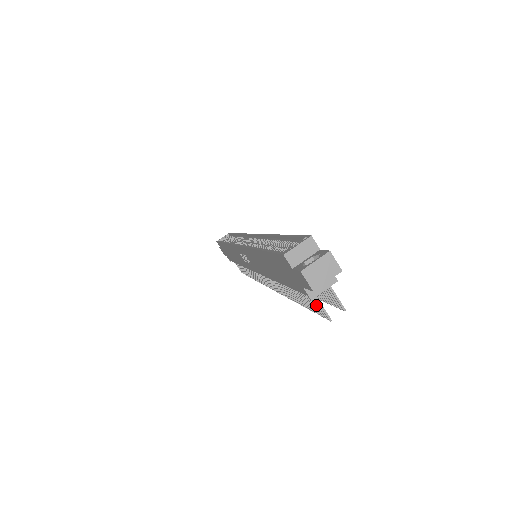
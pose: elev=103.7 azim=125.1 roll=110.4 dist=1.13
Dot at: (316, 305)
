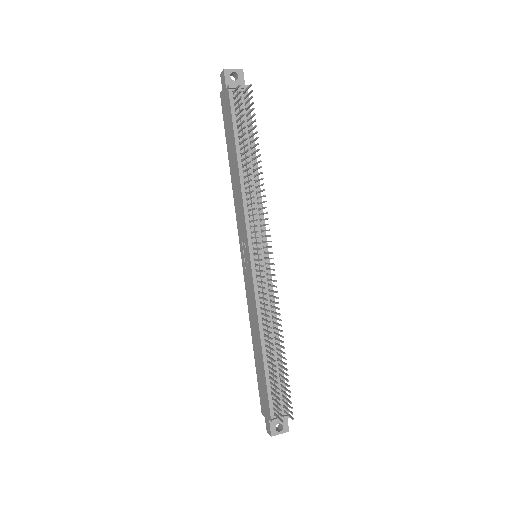
Dot at: (238, 100)
